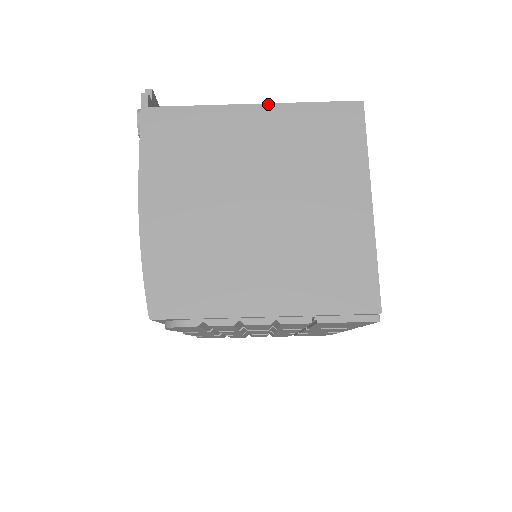
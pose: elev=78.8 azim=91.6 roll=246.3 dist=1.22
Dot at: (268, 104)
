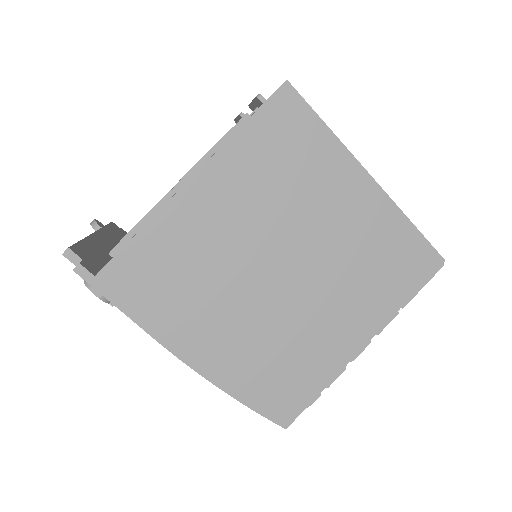
Dot at: (203, 167)
